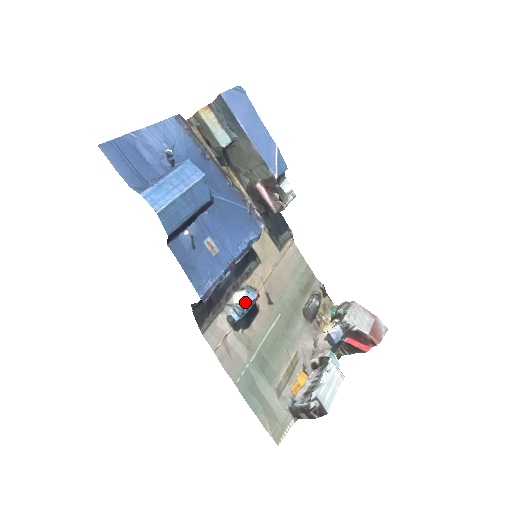
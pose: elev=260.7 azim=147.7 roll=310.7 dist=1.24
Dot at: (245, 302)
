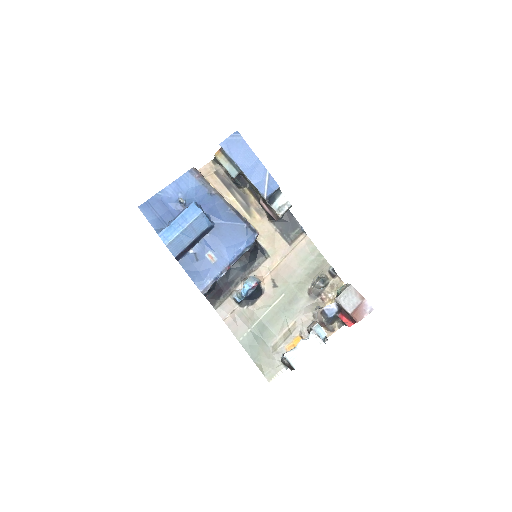
Dot at: (246, 289)
